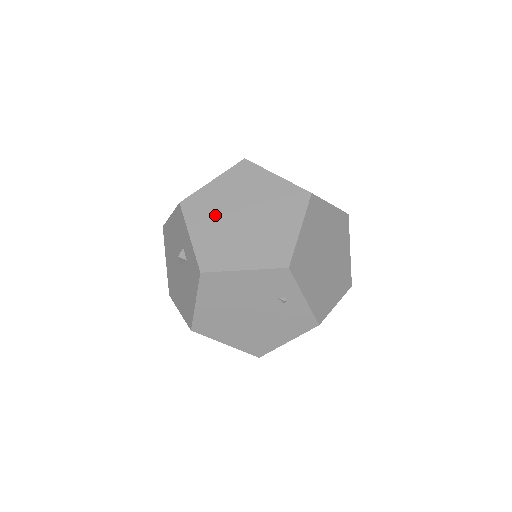
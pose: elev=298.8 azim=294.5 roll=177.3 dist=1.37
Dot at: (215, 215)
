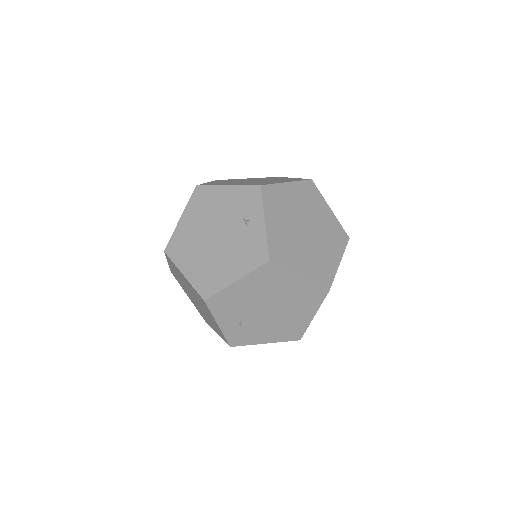
Dot at: occluded
